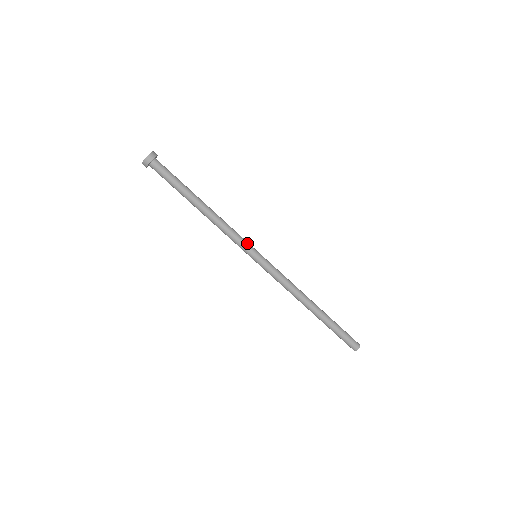
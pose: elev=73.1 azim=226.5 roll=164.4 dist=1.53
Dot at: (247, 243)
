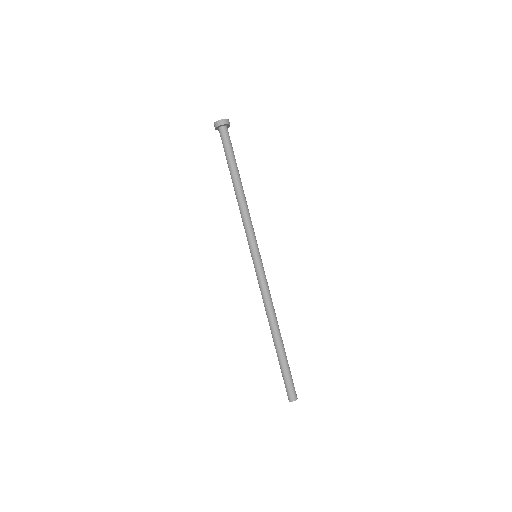
Dot at: (254, 240)
